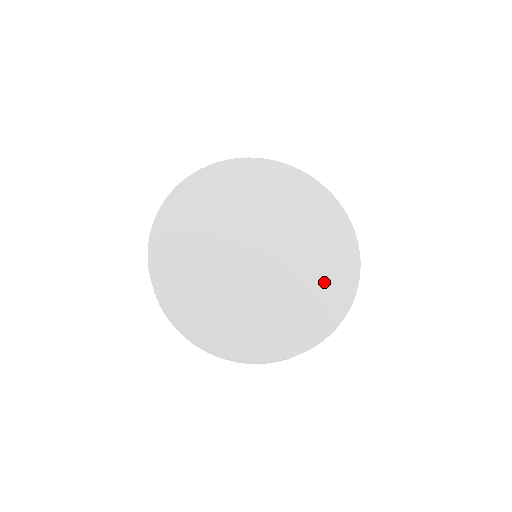
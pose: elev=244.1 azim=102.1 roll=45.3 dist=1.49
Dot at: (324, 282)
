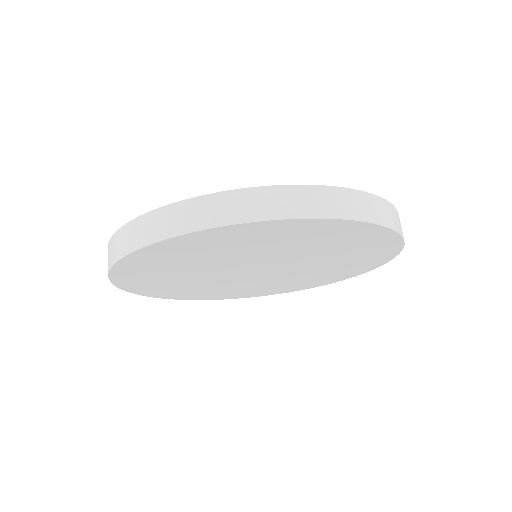
Dot at: (355, 255)
